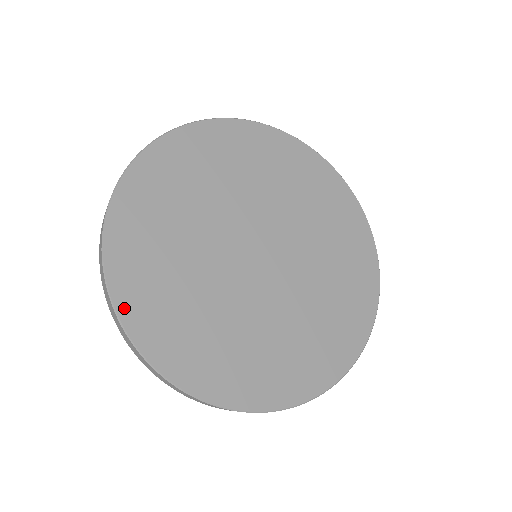
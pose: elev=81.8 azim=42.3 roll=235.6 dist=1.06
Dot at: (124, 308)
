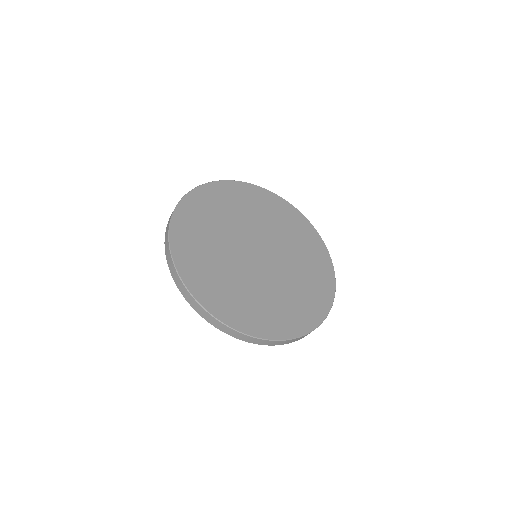
Dot at: (226, 320)
